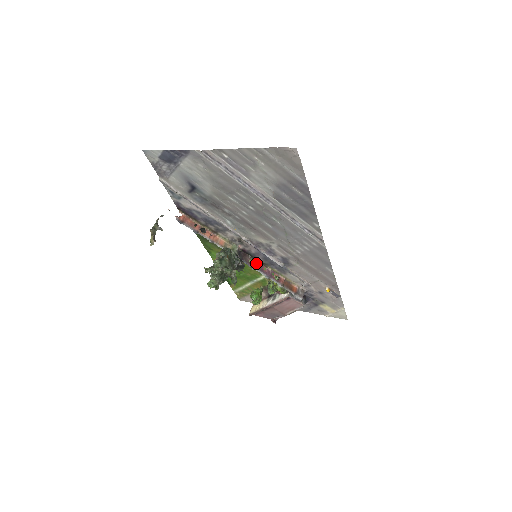
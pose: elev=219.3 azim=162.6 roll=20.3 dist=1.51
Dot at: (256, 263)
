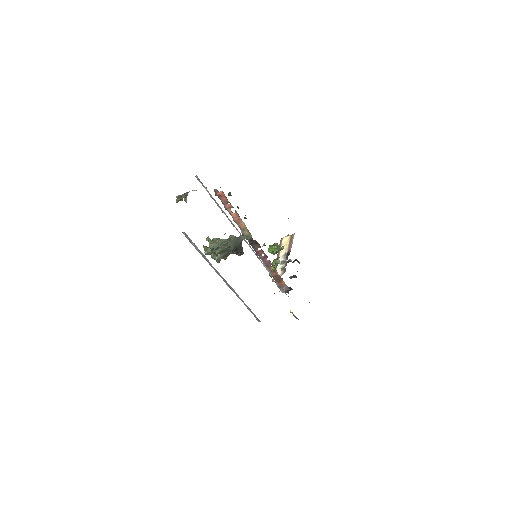
Dot at: (262, 253)
